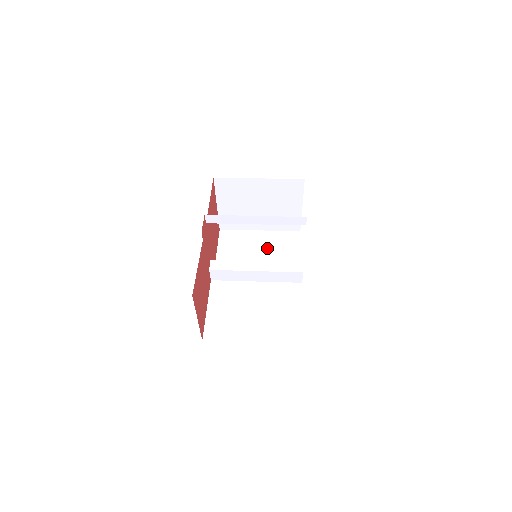
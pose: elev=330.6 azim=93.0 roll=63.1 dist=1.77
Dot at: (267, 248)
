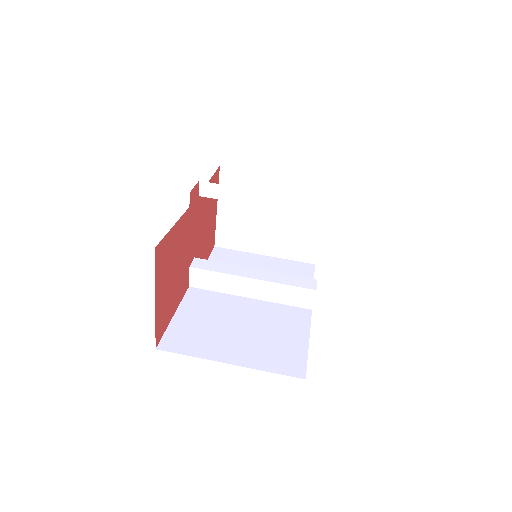
Dot at: occluded
